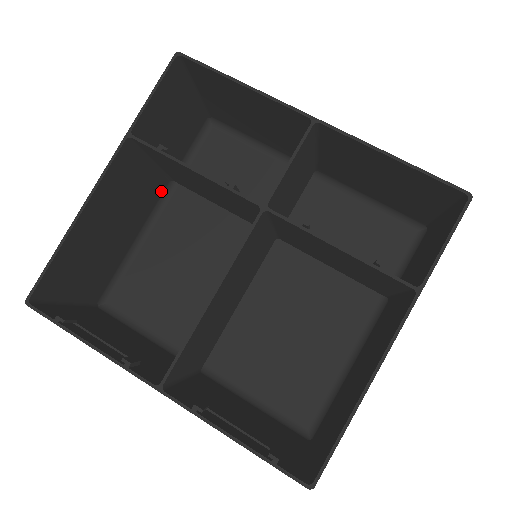
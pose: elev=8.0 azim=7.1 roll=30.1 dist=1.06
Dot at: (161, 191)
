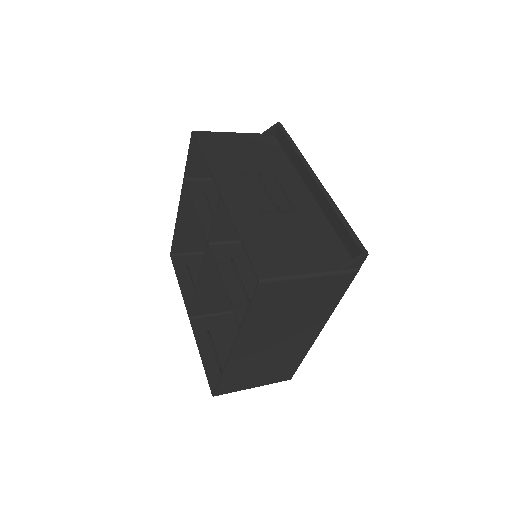
Dot at: occluded
